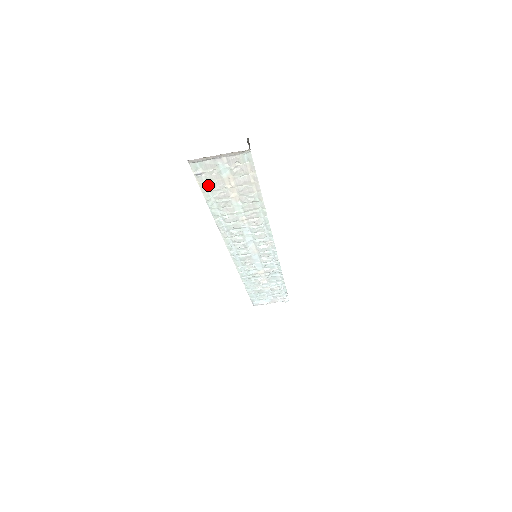
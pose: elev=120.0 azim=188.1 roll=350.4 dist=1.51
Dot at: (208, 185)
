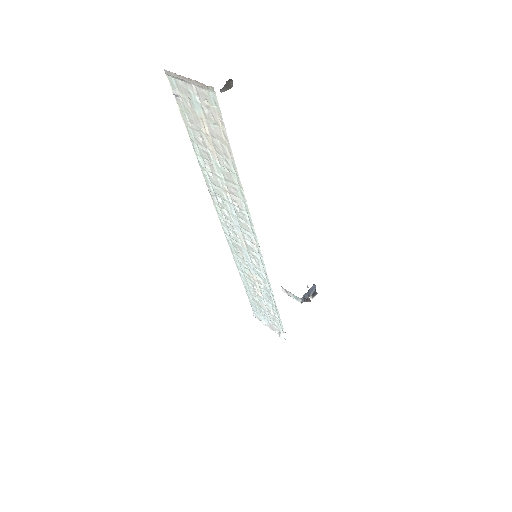
Dot at: (188, 117)
